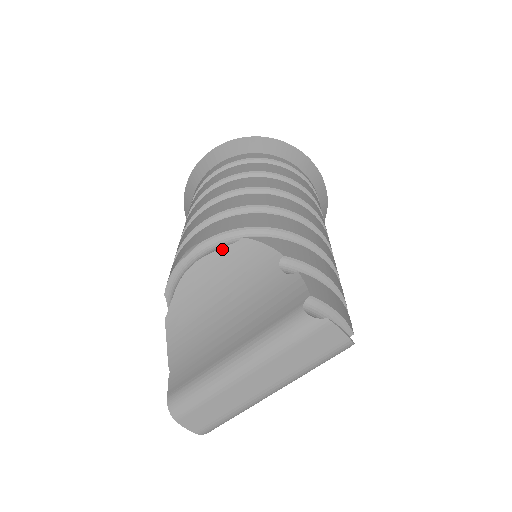
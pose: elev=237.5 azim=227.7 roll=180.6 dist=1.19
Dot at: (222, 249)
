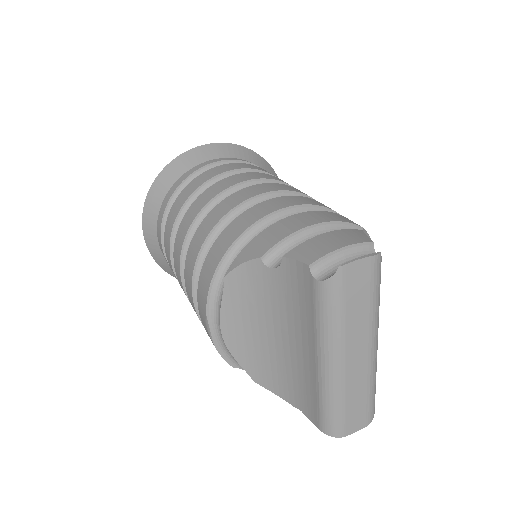
Dot at: (223, 301)
